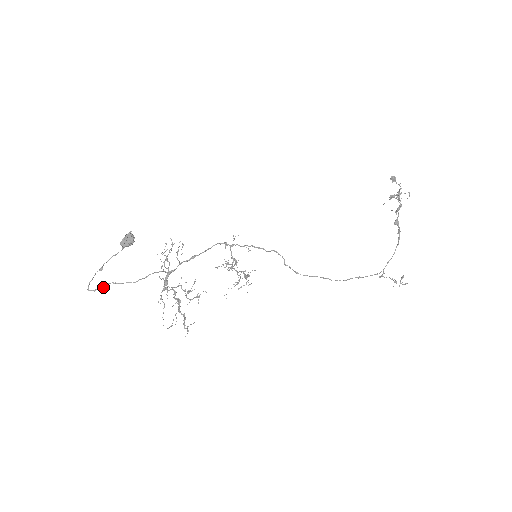
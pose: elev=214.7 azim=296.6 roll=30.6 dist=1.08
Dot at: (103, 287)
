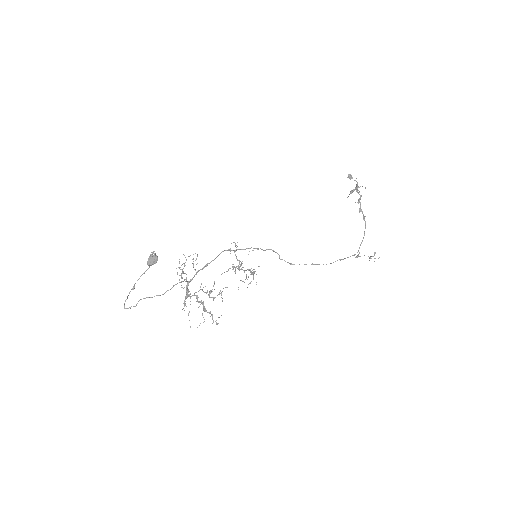
Dot at: (136, 304)
